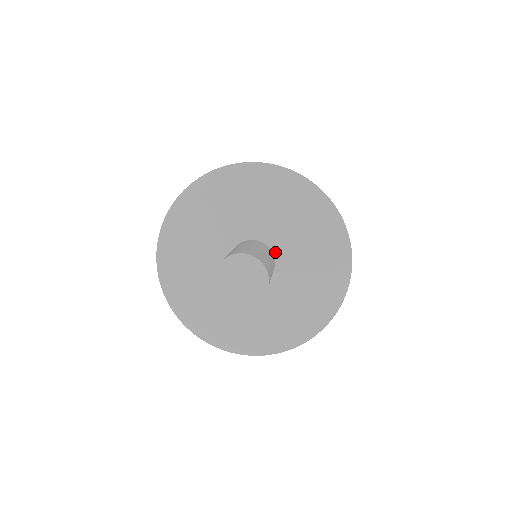
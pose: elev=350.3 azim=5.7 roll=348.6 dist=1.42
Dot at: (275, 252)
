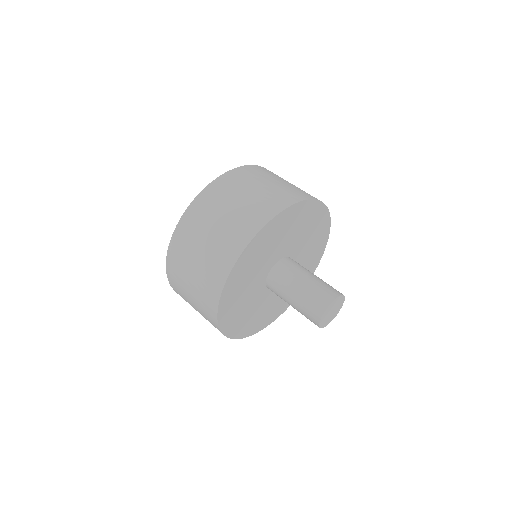
Dot at: occluded
